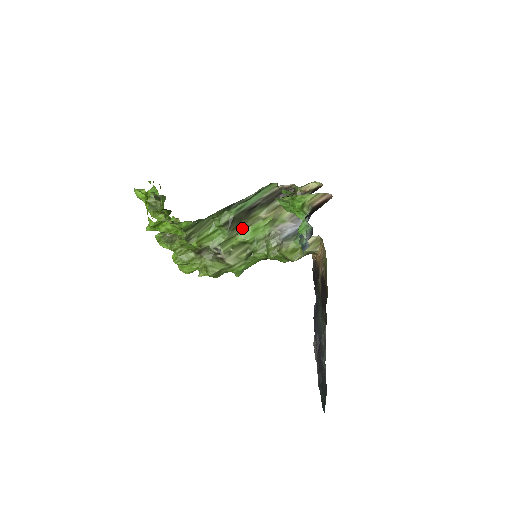
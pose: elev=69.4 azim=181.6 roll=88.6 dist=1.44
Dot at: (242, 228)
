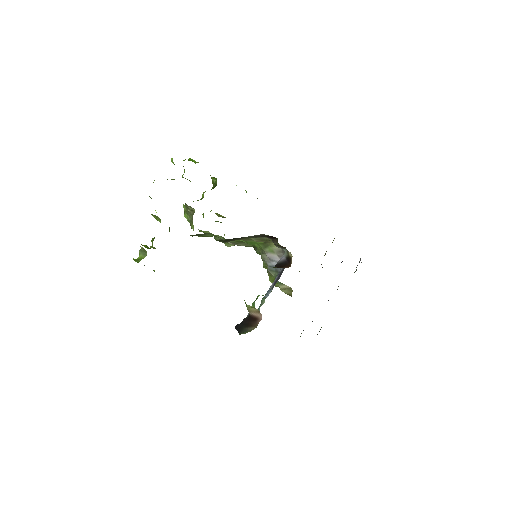
Dot at: occluded
